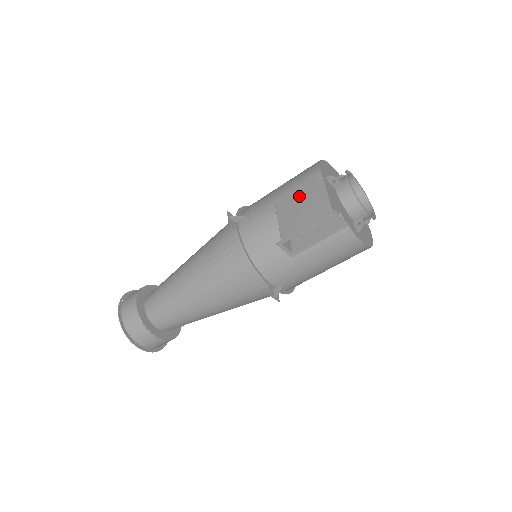
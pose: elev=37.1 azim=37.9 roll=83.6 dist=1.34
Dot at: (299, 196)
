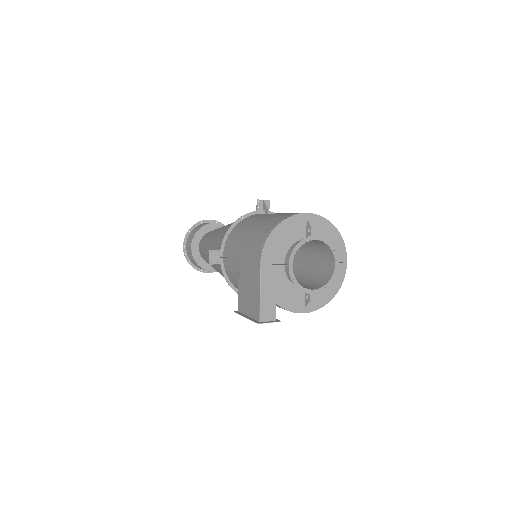
Dot at: (248, 274)
